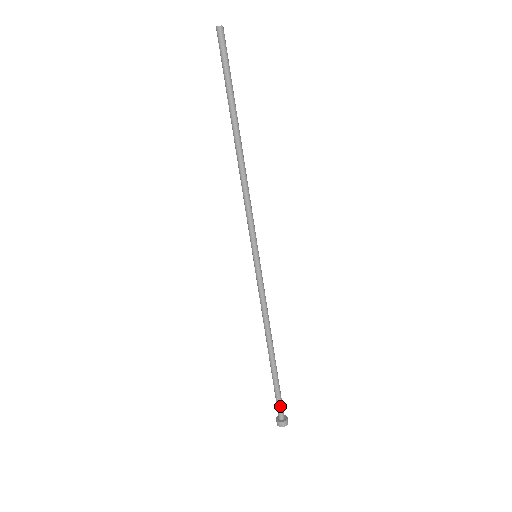
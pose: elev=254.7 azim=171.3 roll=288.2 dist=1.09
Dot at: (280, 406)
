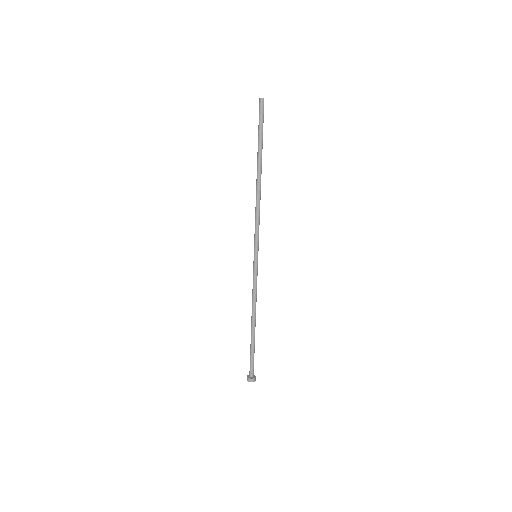
Dot at: occluded
